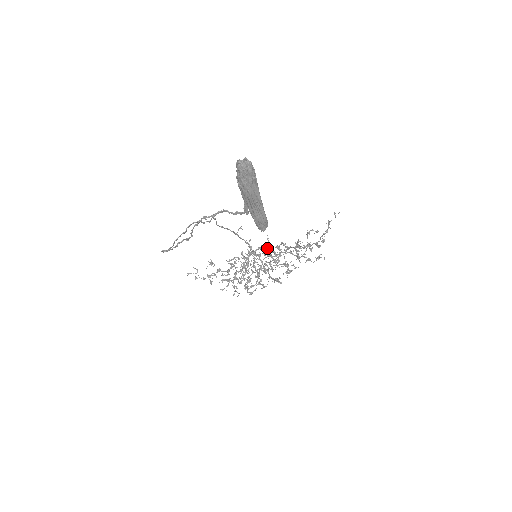
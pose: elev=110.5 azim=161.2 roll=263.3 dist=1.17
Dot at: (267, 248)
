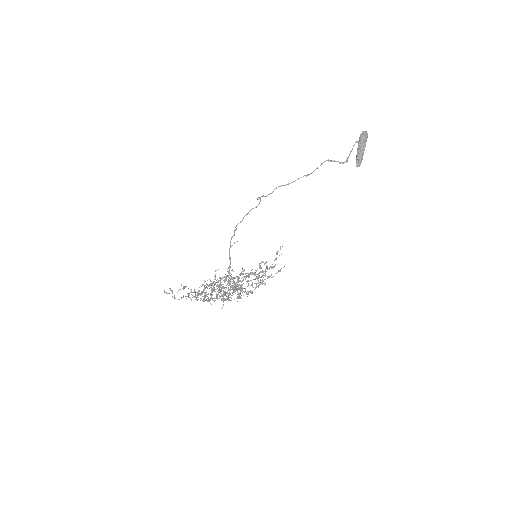
Dot at: (226, 280)
